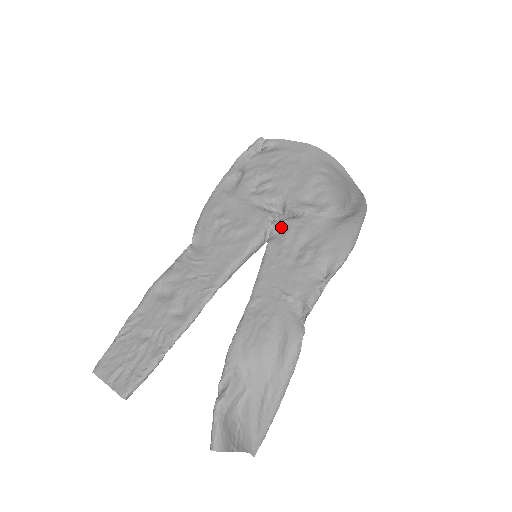
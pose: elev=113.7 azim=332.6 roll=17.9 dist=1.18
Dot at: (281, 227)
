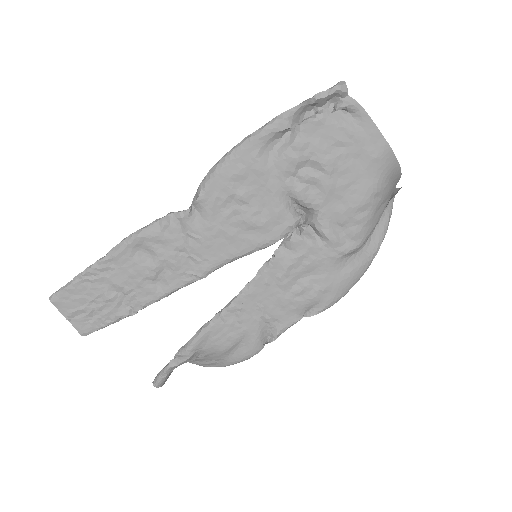
Dot at: (297, 246)
